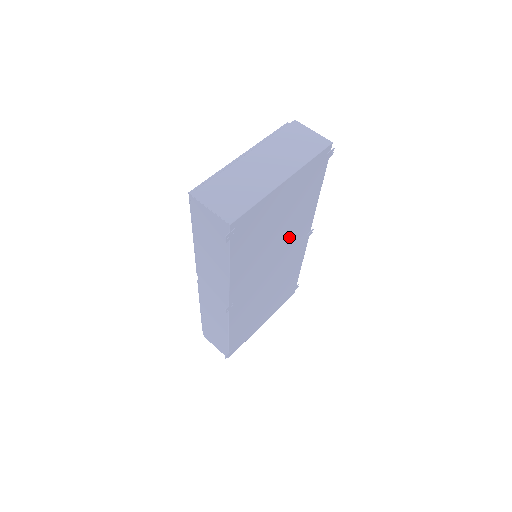
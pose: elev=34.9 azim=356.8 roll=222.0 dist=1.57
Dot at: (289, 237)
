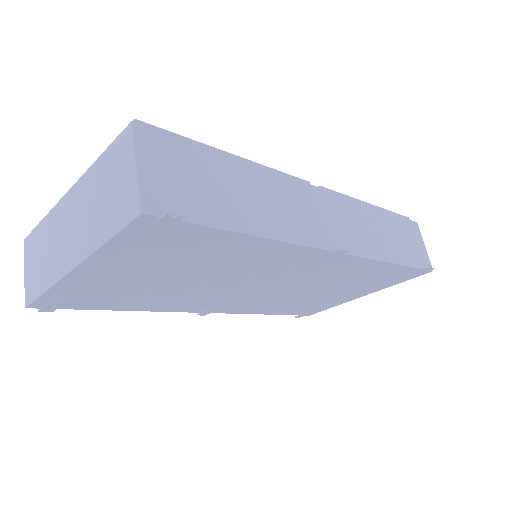
Dot at: (250, 271)
